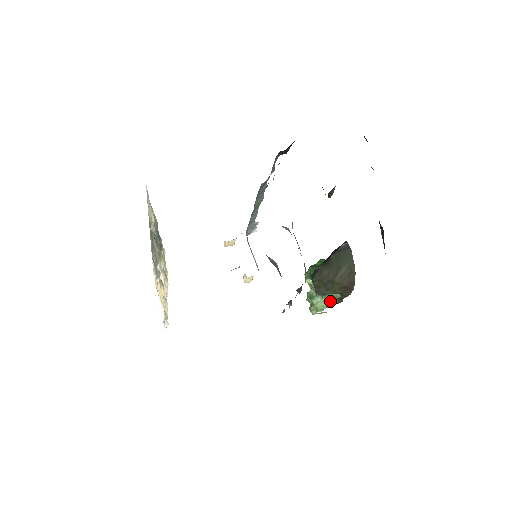
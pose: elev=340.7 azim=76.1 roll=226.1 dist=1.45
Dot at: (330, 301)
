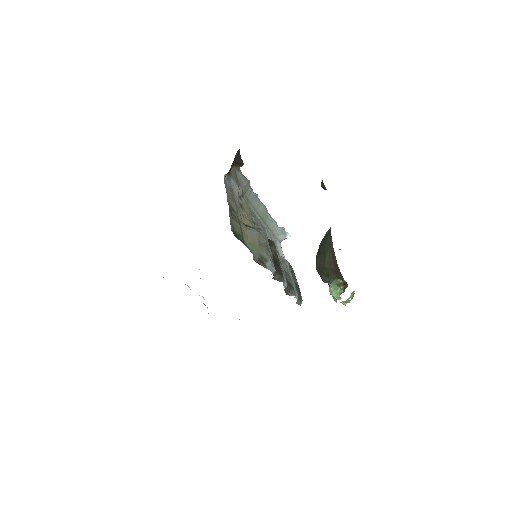
Dot at: (339, 288)
